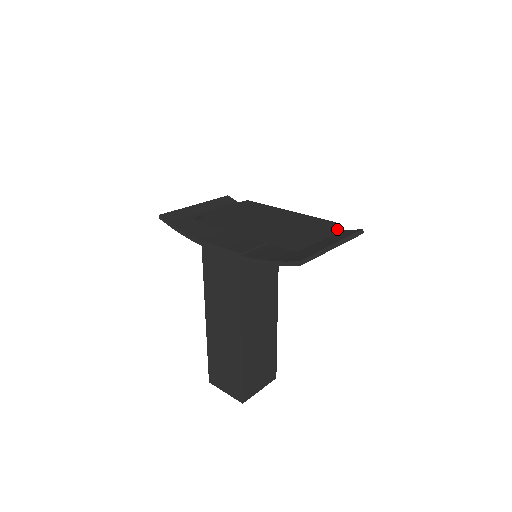
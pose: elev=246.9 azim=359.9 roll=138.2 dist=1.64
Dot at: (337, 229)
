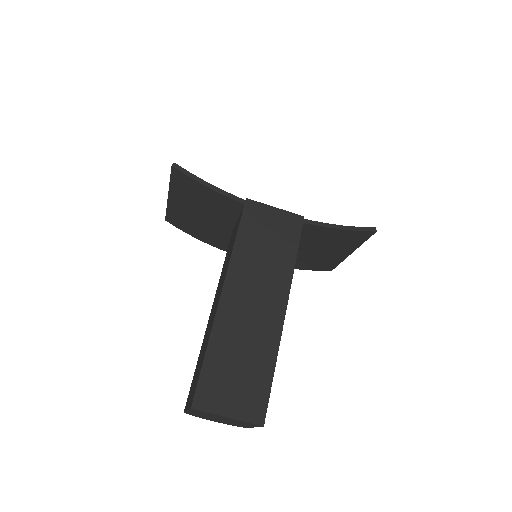
Dot at: occluded
